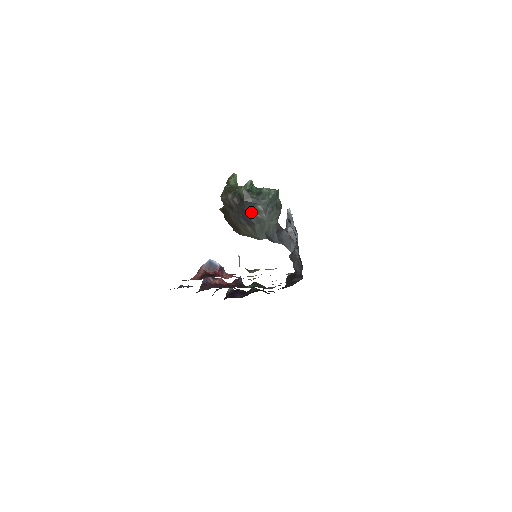
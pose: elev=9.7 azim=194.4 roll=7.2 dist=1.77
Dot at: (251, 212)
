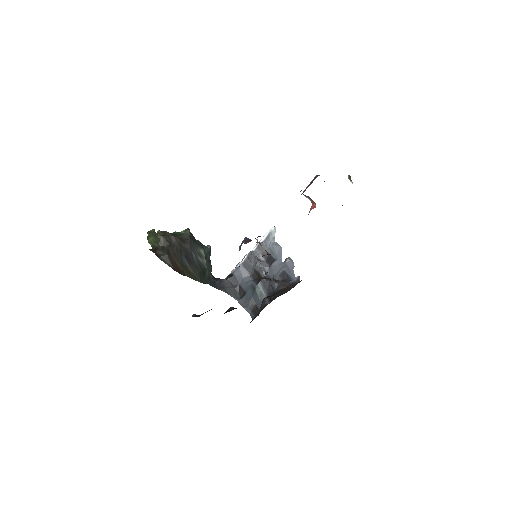
Dot at: (194, 253)
